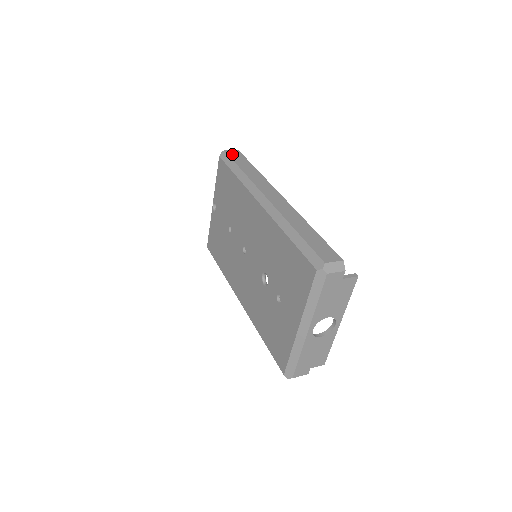
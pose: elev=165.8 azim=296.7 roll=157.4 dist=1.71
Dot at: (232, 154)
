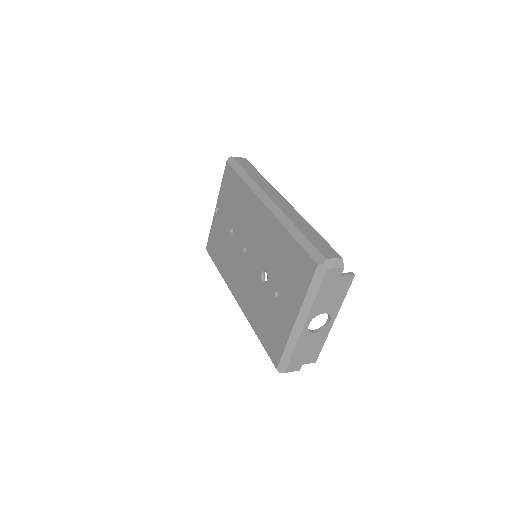
Dot at: (239, 160)
